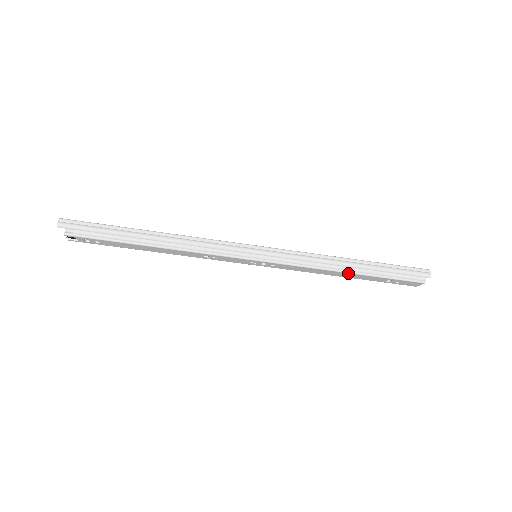
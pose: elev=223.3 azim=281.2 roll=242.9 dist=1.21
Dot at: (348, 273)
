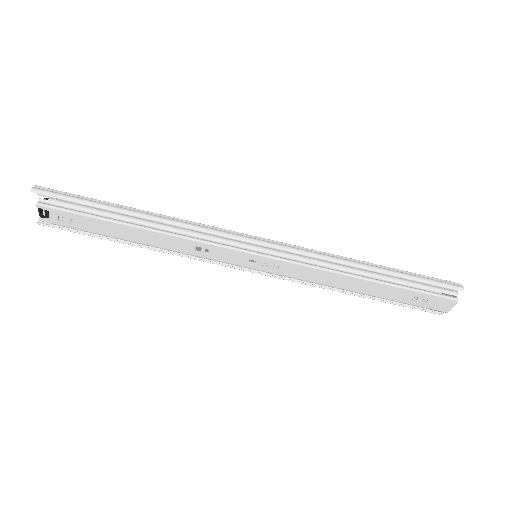
Dot at: (365, 280)
